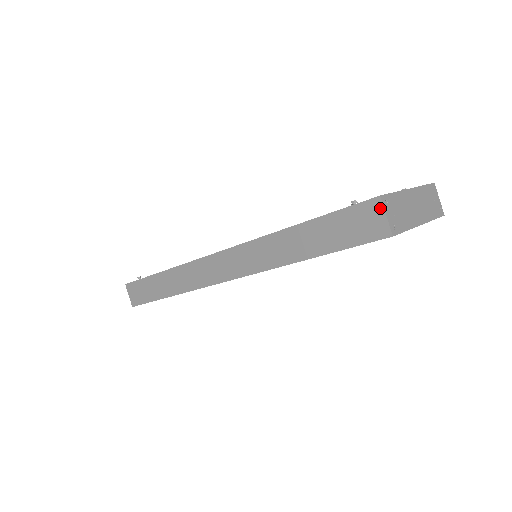
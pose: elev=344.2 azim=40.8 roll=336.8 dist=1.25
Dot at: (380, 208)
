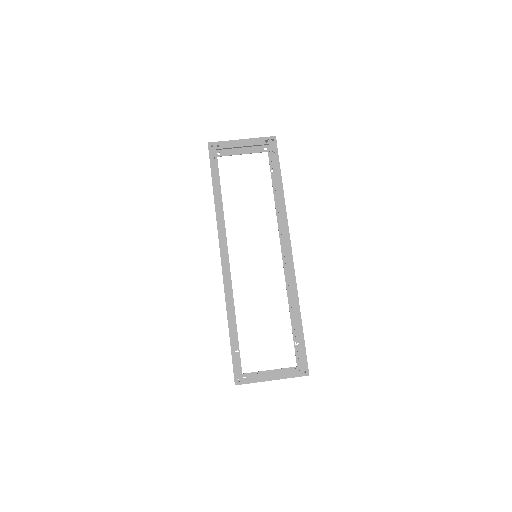
Dot at: occluded
